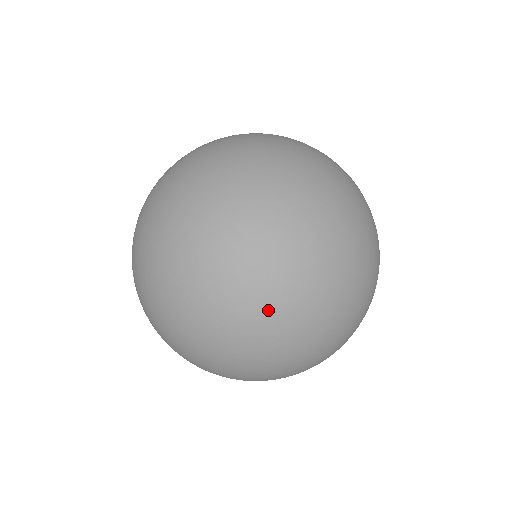
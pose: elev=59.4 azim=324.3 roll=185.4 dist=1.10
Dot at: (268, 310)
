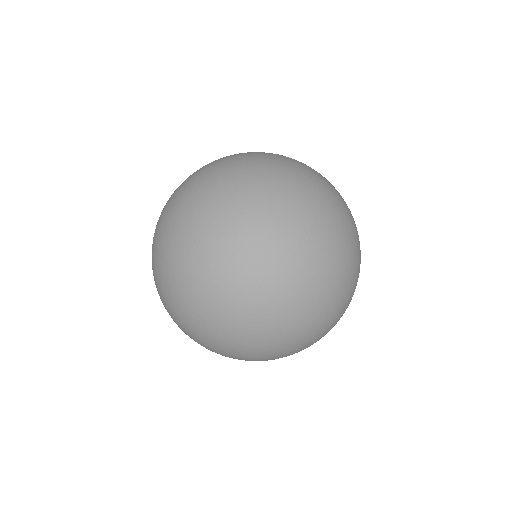
Dot at: (294, 283)
